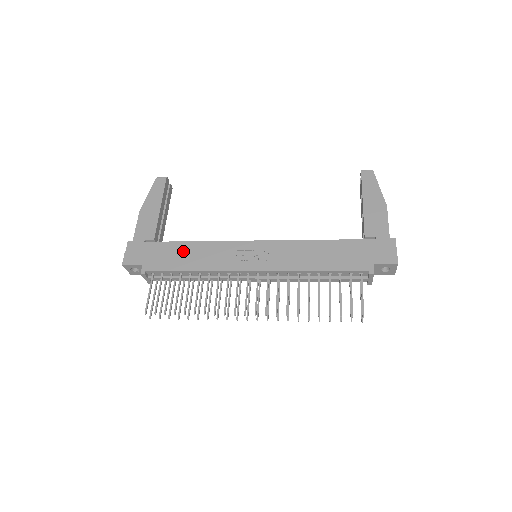
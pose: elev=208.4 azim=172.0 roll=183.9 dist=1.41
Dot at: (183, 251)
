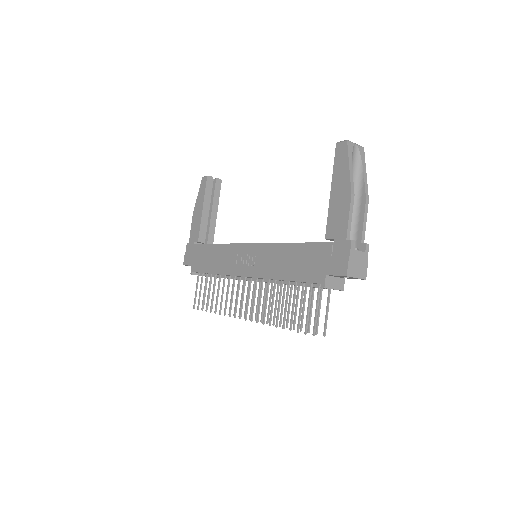
Dot at: (210, 254)
